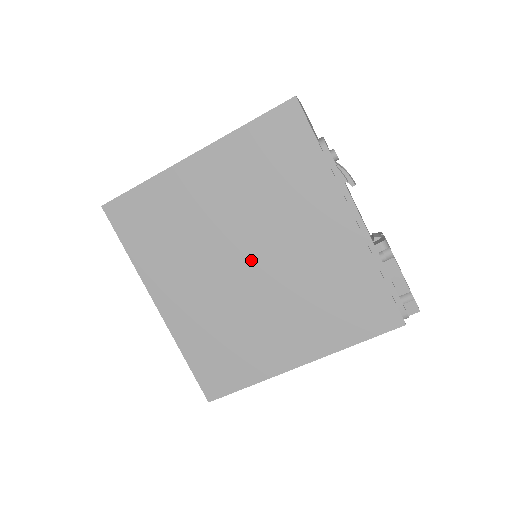
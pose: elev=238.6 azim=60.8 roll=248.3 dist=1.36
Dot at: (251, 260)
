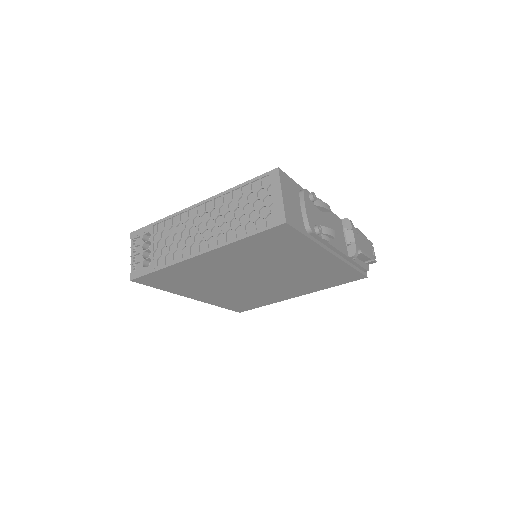
Dot at: (259, 278)
